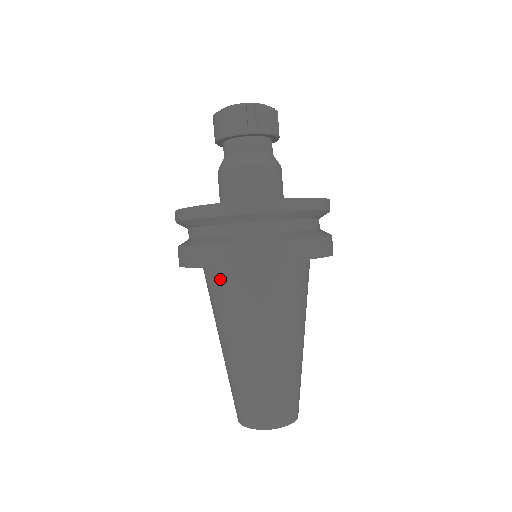
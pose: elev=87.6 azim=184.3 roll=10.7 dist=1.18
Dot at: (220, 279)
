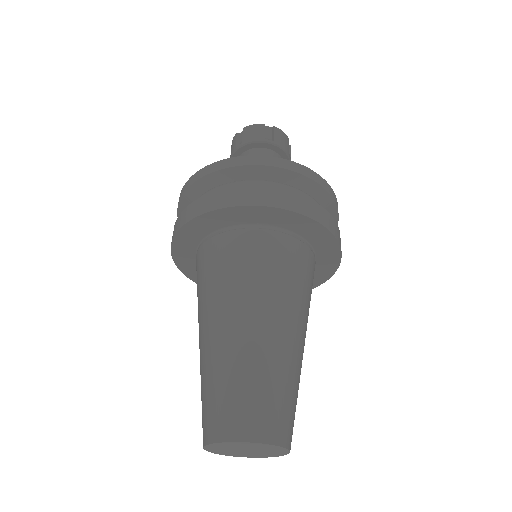
Dot at: occluded
